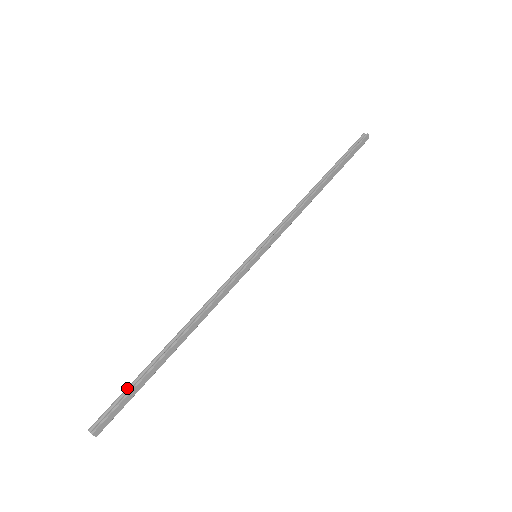
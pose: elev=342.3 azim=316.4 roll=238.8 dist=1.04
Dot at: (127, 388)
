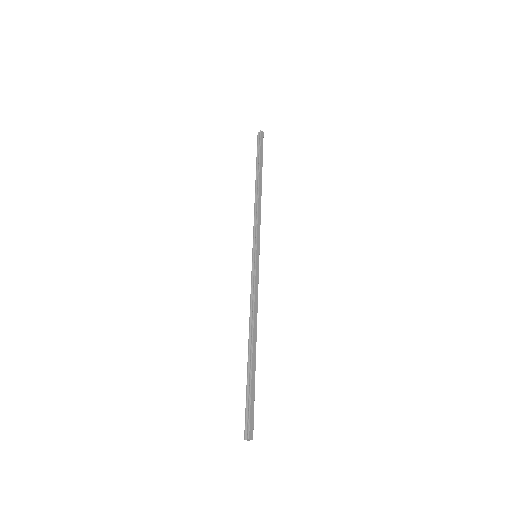
Dot at: (246, 396)
